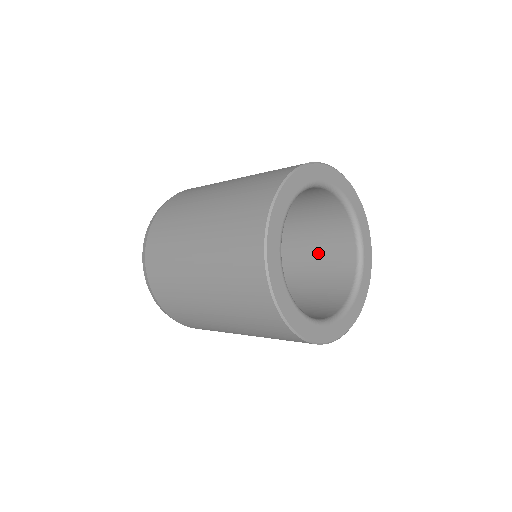
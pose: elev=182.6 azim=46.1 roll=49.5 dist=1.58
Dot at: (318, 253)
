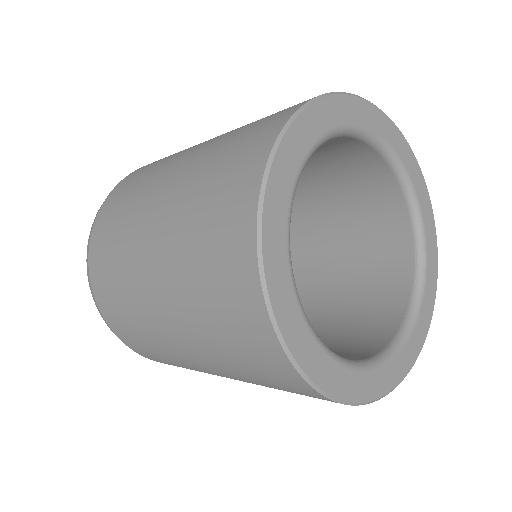
Dot at: (340, 203)
